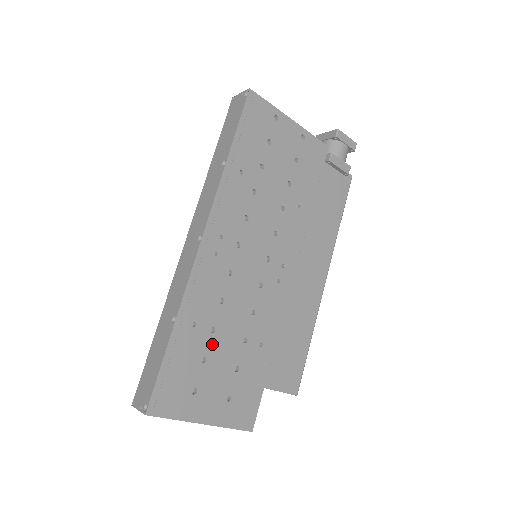
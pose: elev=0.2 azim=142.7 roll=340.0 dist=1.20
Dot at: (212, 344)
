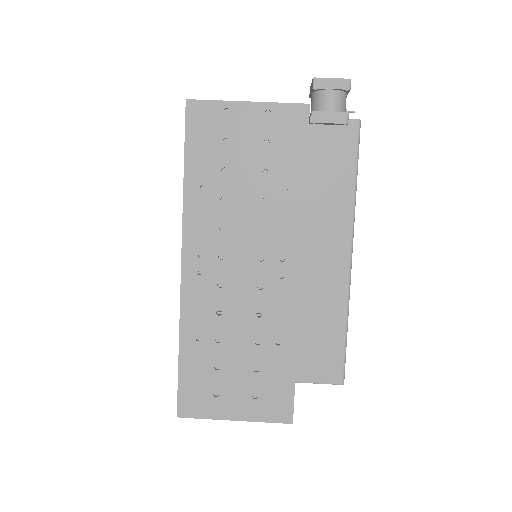
Dot at: (222, 352)
